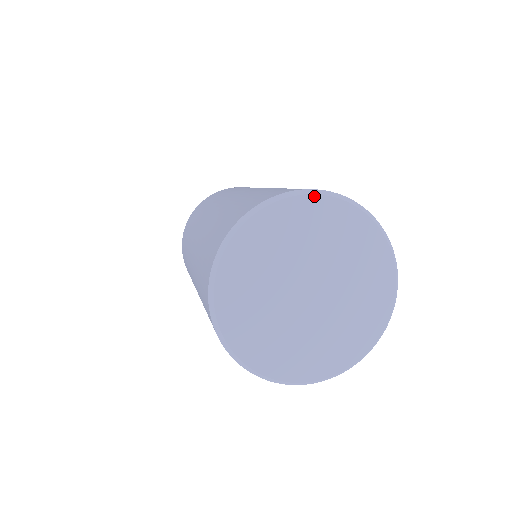
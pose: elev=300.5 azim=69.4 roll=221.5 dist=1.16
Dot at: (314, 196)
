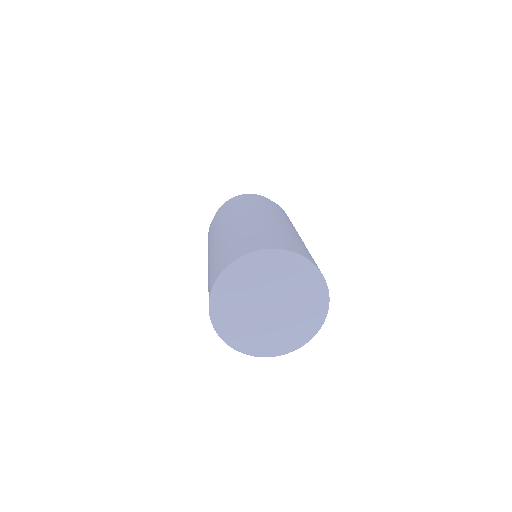
Dot at: (290, 256)
